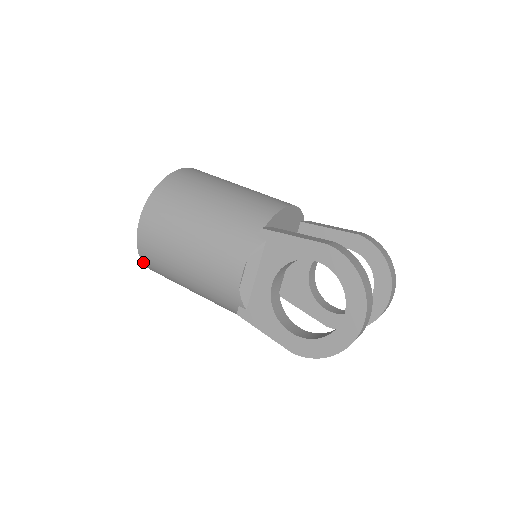
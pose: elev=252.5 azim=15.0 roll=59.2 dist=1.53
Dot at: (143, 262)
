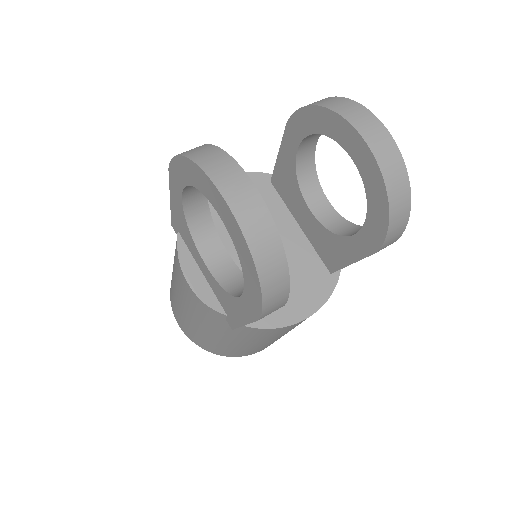
Dot at: (216, 354)
